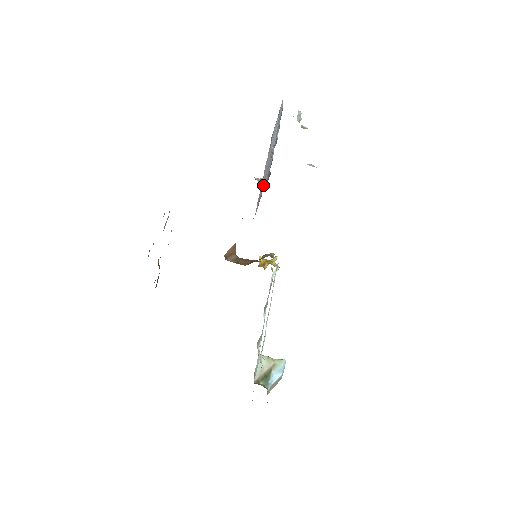
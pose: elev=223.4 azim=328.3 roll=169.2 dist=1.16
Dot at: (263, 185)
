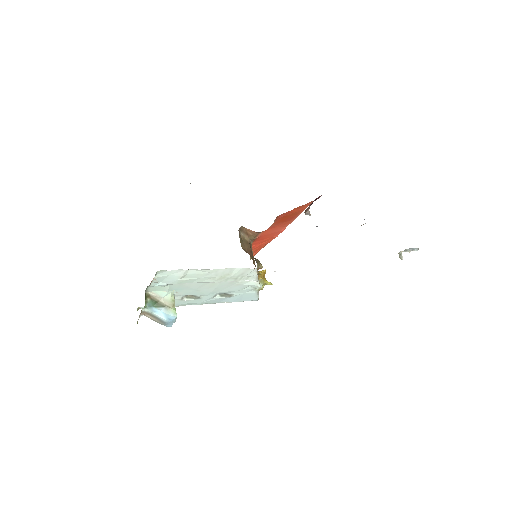
Dot at: occluded
